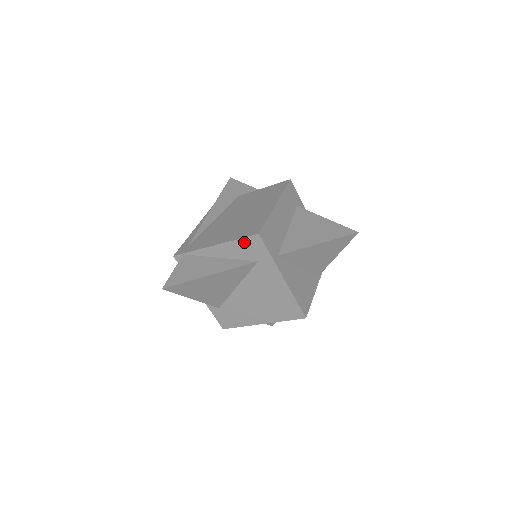
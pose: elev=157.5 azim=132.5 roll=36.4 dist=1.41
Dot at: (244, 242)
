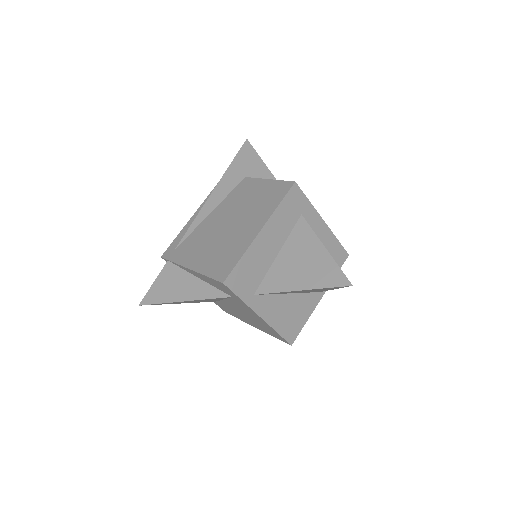
Dot at: (213, 281)
